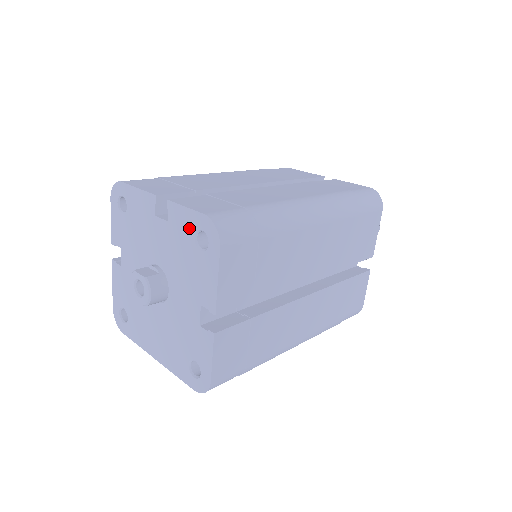
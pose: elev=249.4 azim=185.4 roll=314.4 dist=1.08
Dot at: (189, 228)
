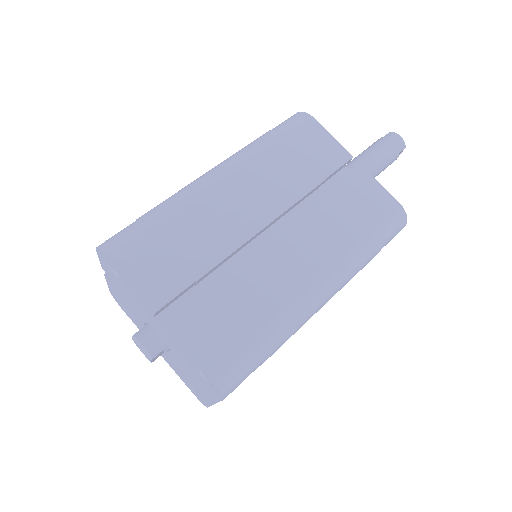
Dot at: (109, 270)
